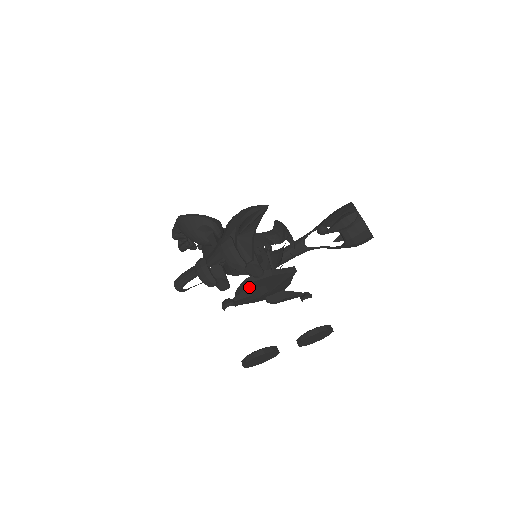
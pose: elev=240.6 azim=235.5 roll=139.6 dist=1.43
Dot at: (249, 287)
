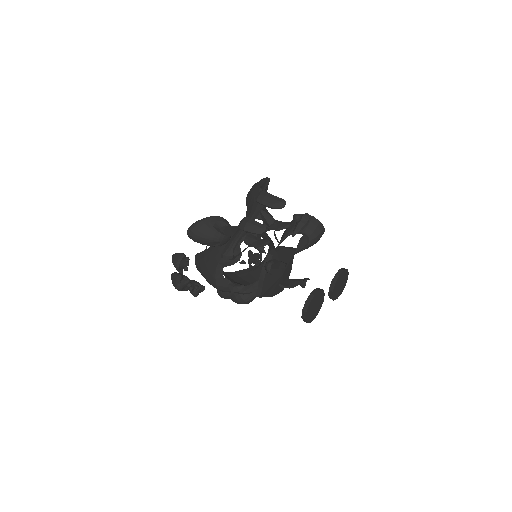
Dot at: (274, 258)
